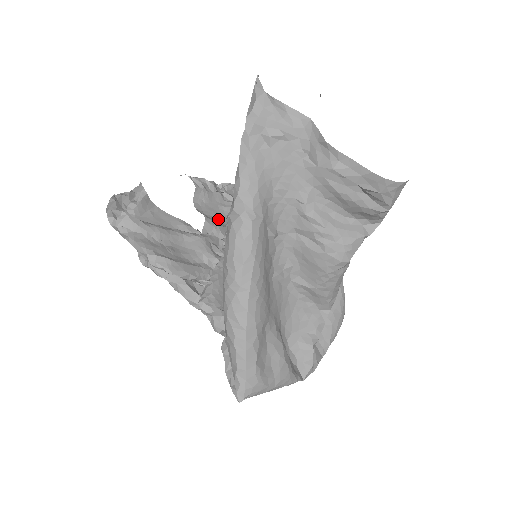
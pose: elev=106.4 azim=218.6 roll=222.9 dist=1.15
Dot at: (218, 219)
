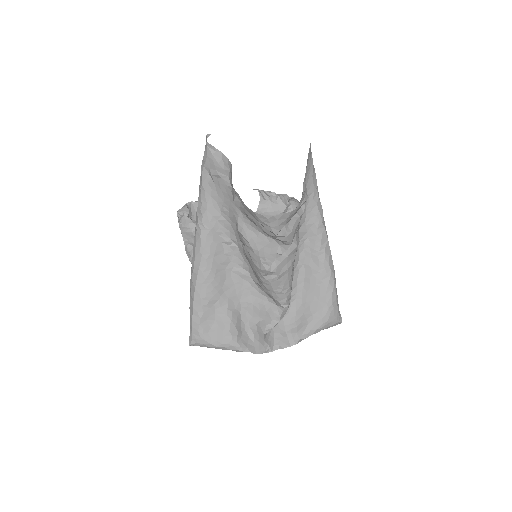
Dot at: occluded
